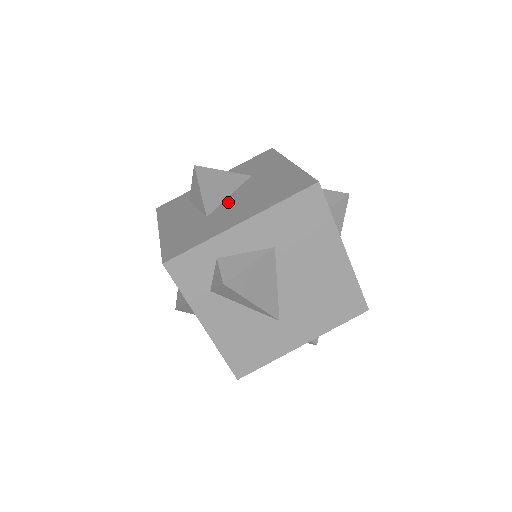
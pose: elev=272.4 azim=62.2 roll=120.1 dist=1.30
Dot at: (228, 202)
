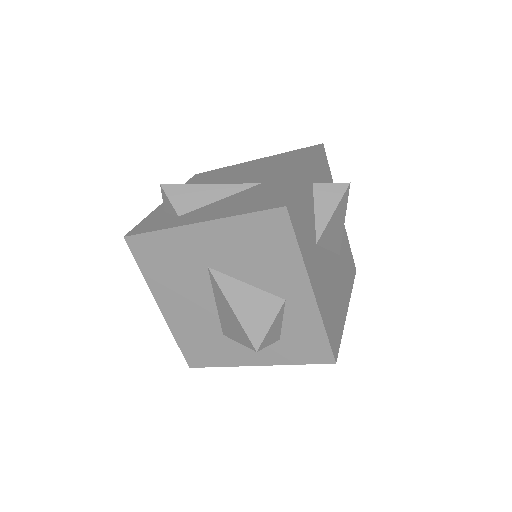
Dot at: occluded
